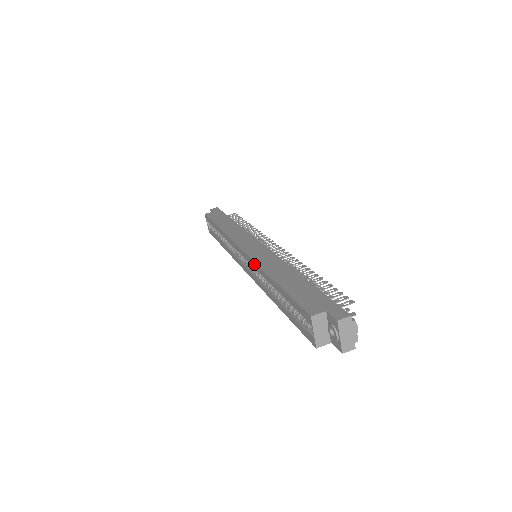
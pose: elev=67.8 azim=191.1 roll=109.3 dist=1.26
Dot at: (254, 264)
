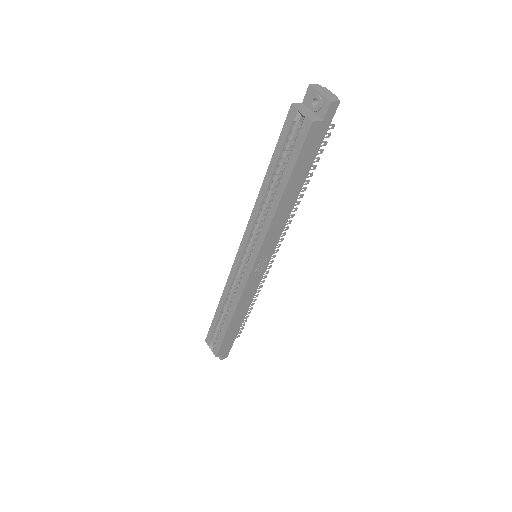
Dot at: (250, 221)
